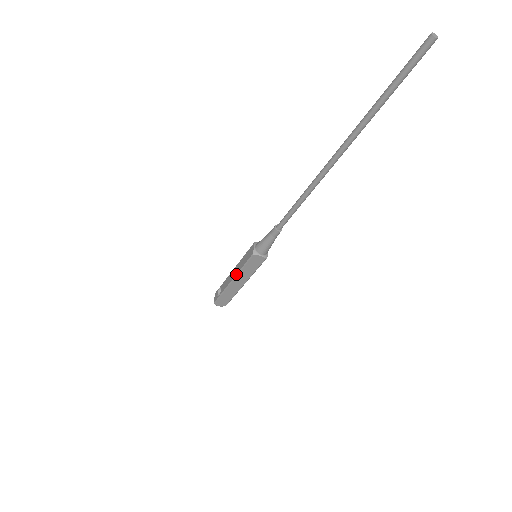
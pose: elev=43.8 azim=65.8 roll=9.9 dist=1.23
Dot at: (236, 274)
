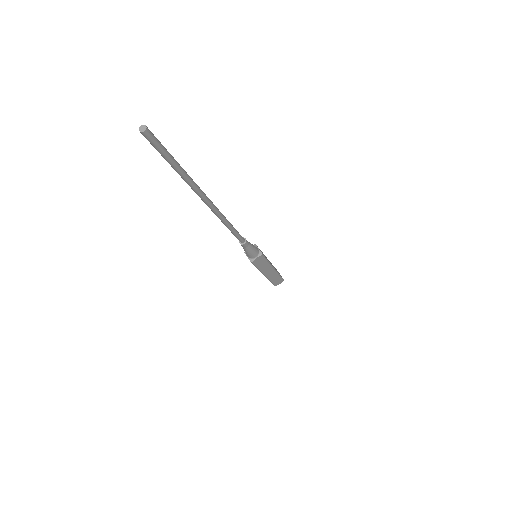
Dot at: occluded
